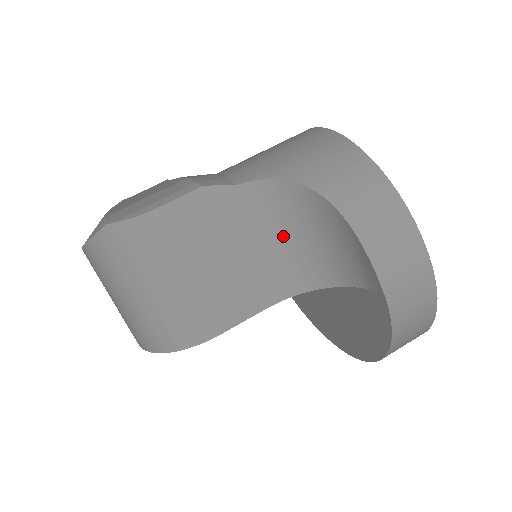
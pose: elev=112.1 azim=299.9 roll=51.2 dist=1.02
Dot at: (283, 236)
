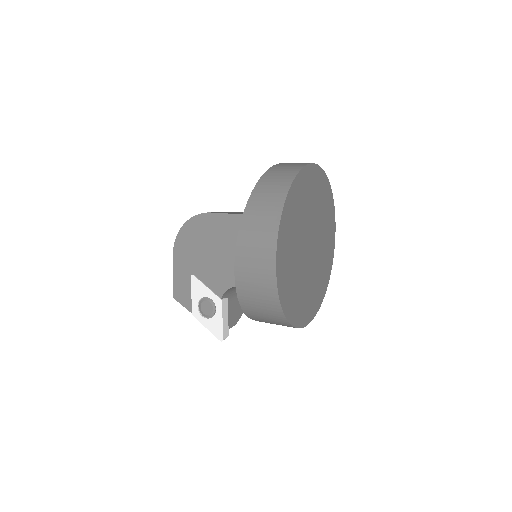
Dot at: occluded
